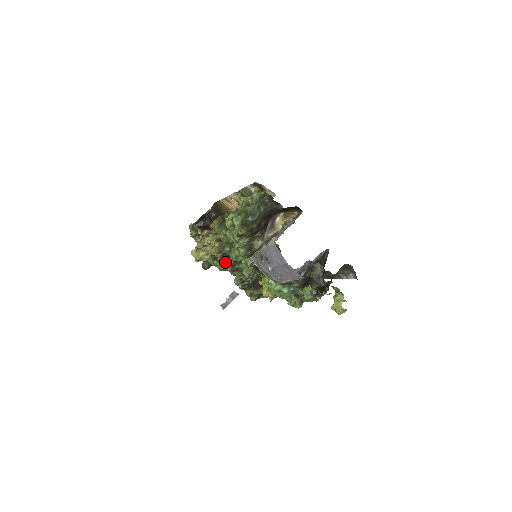
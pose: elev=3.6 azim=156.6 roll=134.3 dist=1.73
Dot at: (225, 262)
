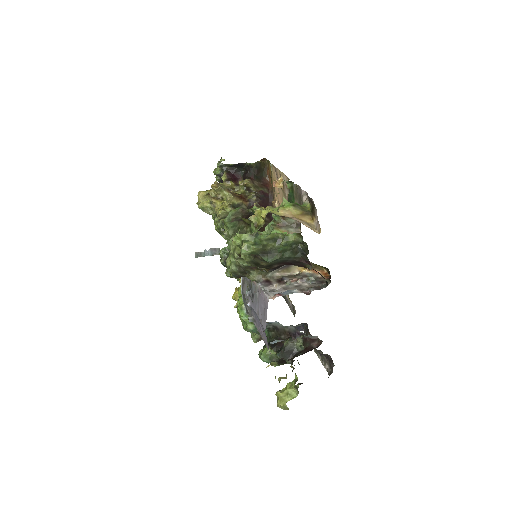
Dot at: occluded
